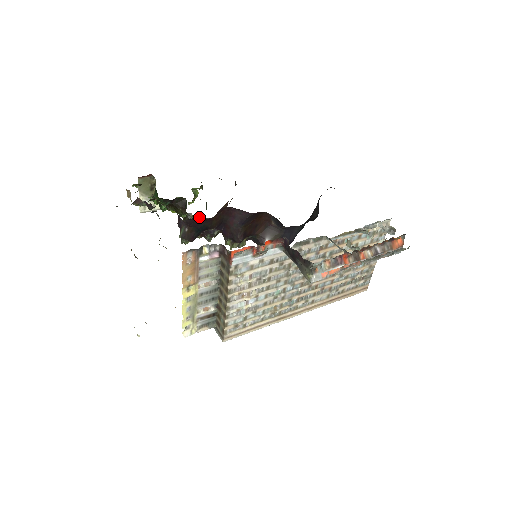
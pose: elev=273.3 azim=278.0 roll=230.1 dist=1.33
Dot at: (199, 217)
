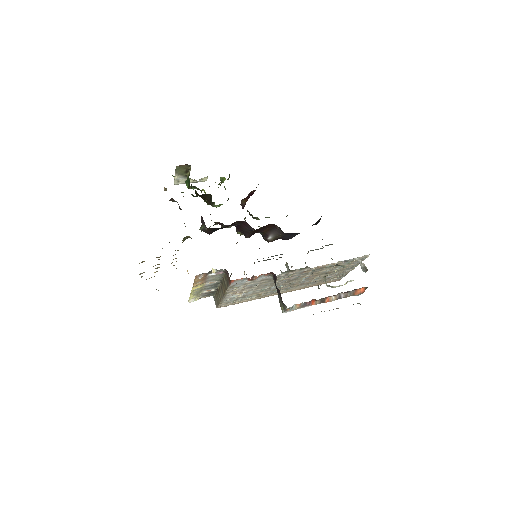
Dot at: (221, 204)
